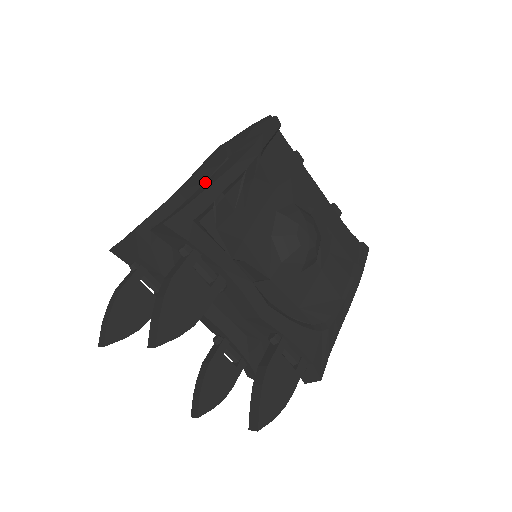
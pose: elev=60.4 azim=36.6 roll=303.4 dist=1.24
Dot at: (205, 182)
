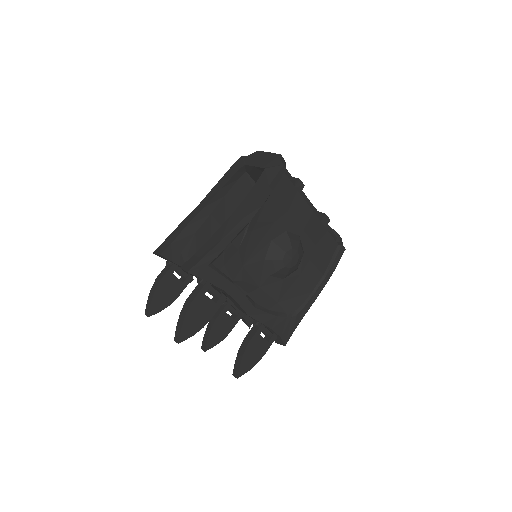
Dot at: (220, 227)
